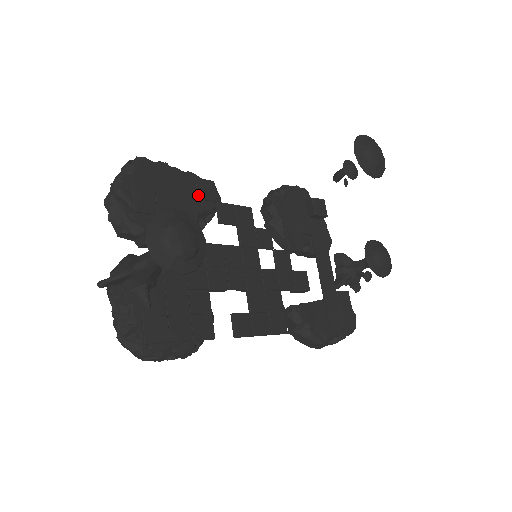
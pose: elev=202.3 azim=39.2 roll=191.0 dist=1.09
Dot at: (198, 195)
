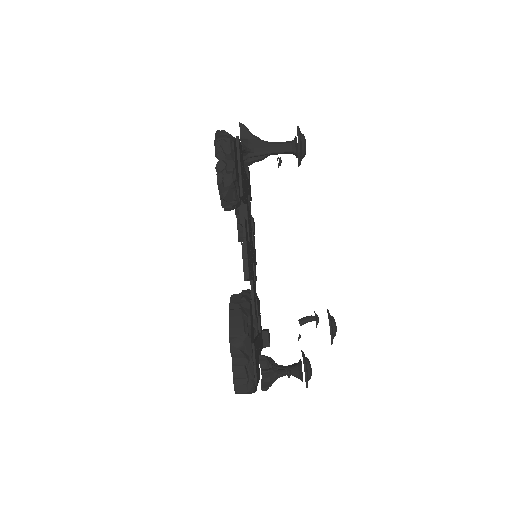
Dot at: occluded
